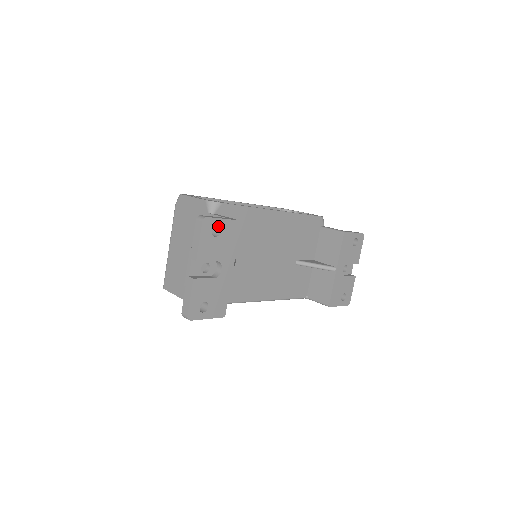
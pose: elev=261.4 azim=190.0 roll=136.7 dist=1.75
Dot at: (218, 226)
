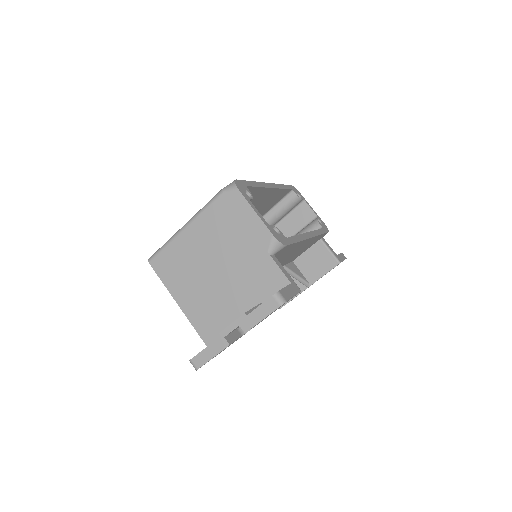
Dot at: occluded
